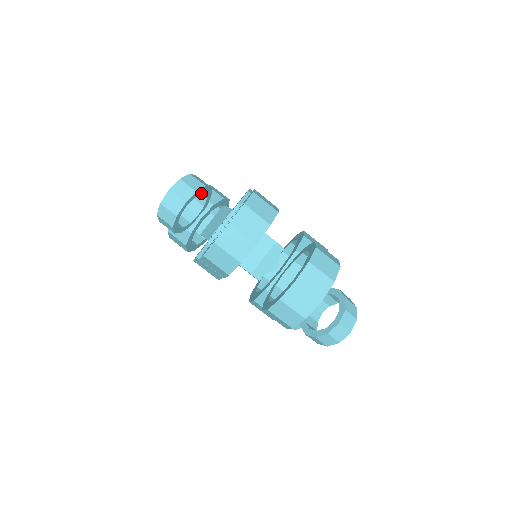
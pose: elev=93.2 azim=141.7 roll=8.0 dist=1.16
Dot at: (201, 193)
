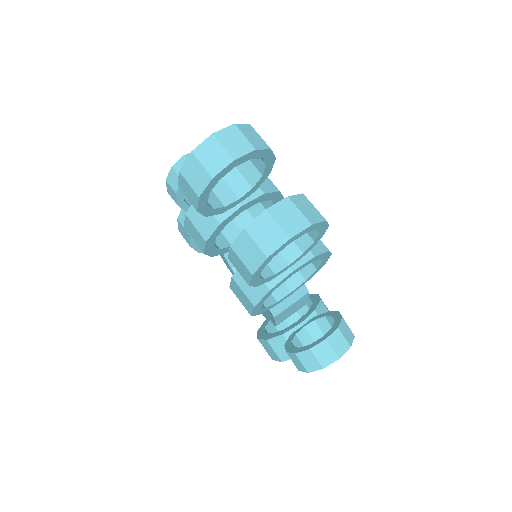
Dot at: occluded
